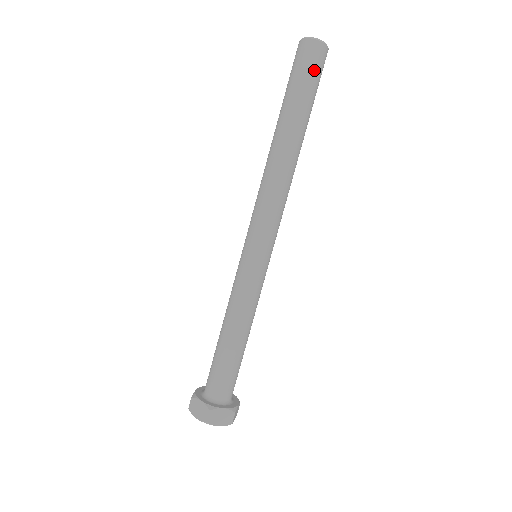
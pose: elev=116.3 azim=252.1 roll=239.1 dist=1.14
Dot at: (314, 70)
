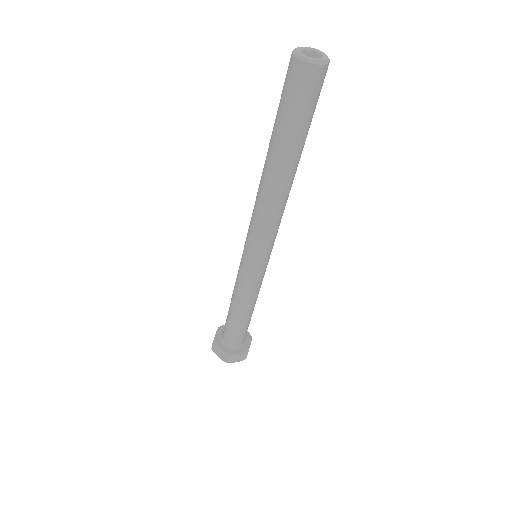
Dot at: (292, 94)
